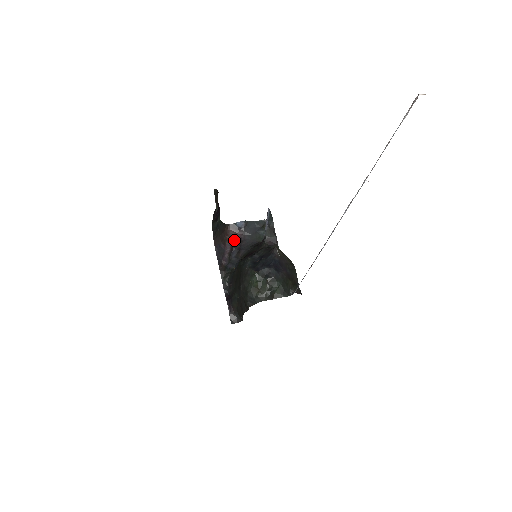
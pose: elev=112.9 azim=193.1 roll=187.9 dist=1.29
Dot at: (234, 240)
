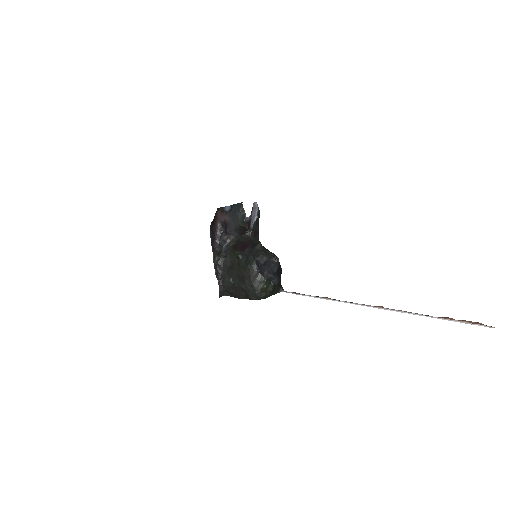
Dot at: (222, 223)
